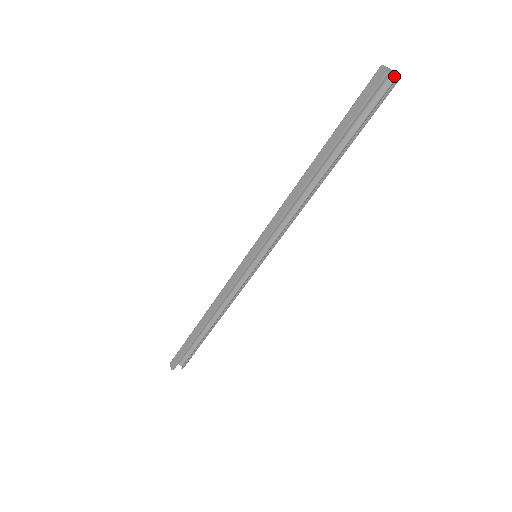
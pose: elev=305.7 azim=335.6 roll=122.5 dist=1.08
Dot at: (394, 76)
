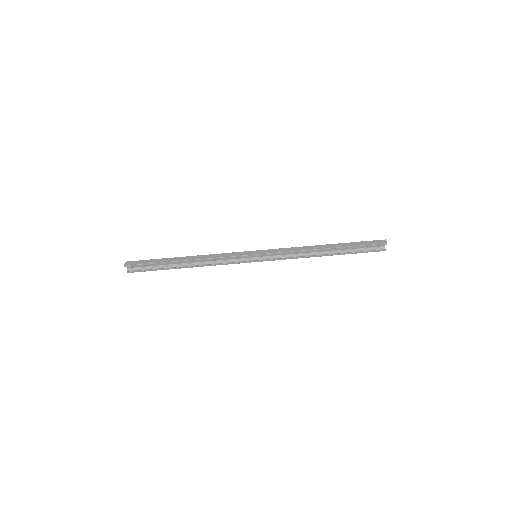
Dot at: (384, 248)
